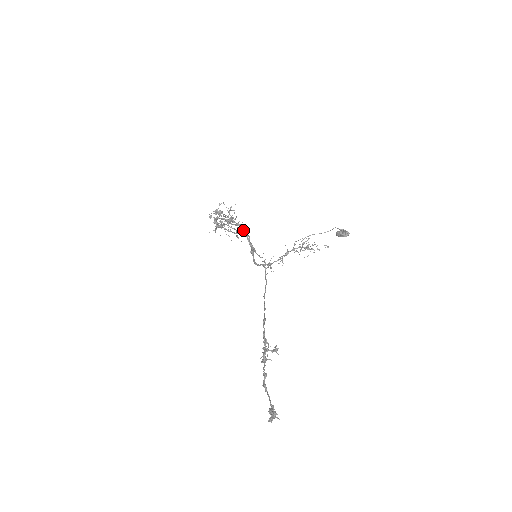
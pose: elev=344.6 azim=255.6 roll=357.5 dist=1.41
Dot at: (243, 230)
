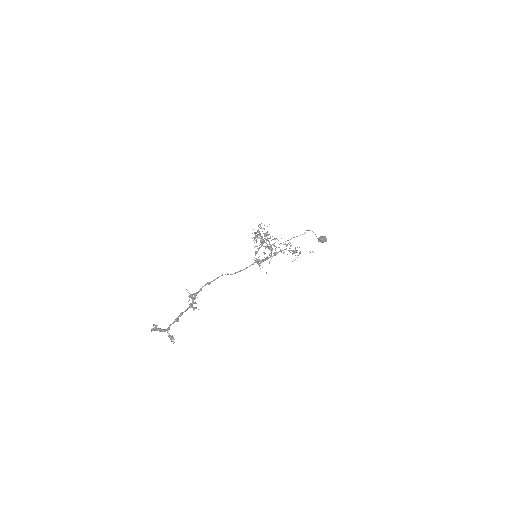
Dot at: (269, 244)
